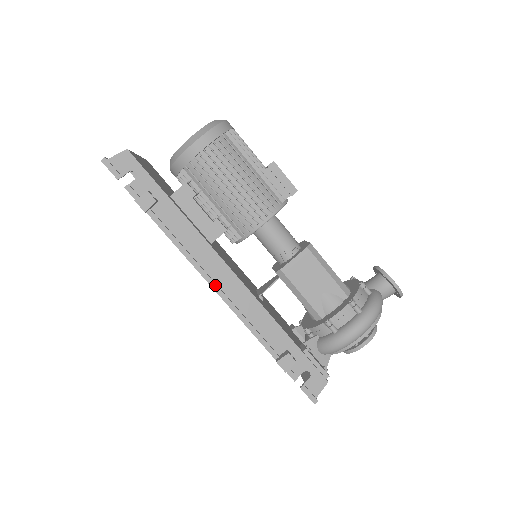
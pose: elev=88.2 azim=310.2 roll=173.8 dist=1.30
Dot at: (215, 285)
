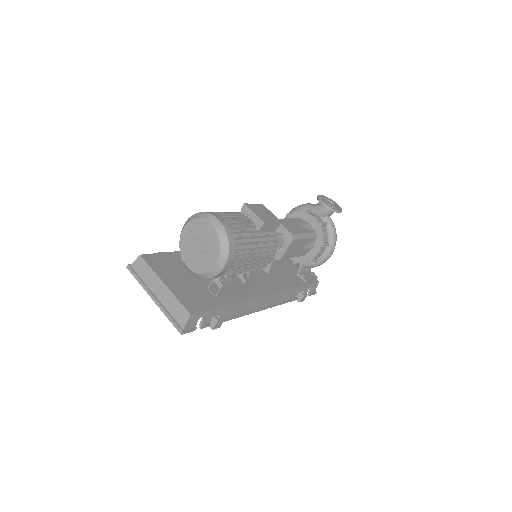
Dot at: (262, 309)
